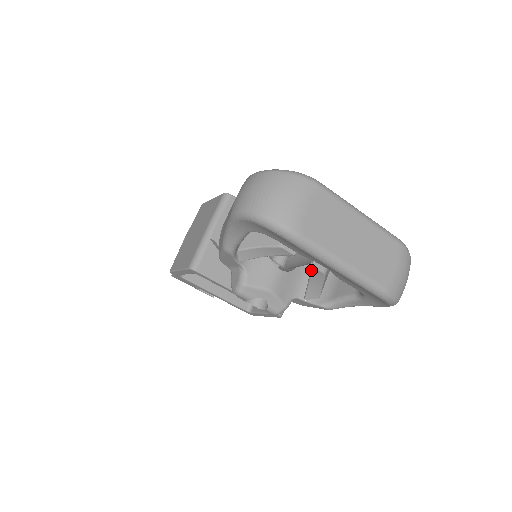
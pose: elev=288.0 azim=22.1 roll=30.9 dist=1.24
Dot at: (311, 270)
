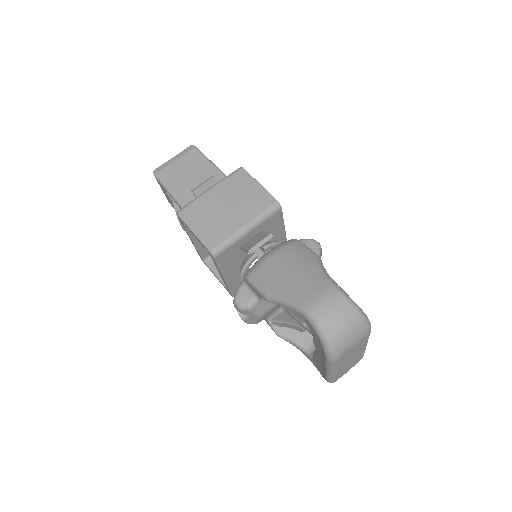
Dot at: (298, 326)
